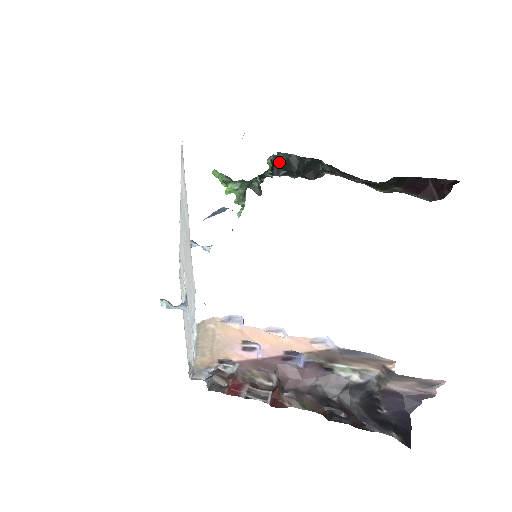
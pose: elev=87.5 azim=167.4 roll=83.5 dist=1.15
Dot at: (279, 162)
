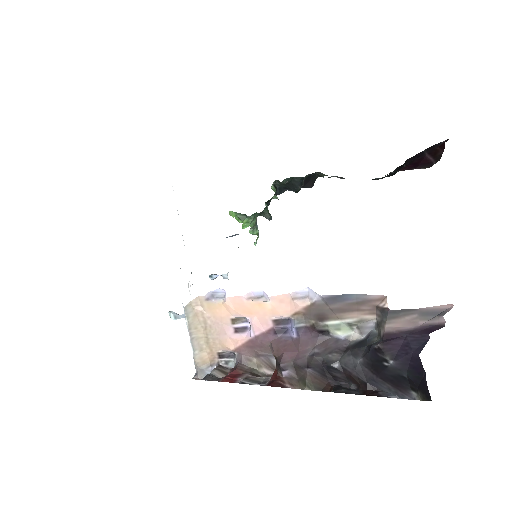
Dot at: (281, 184)
